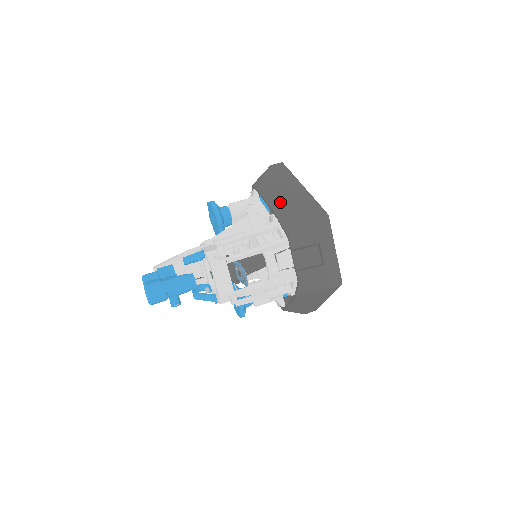
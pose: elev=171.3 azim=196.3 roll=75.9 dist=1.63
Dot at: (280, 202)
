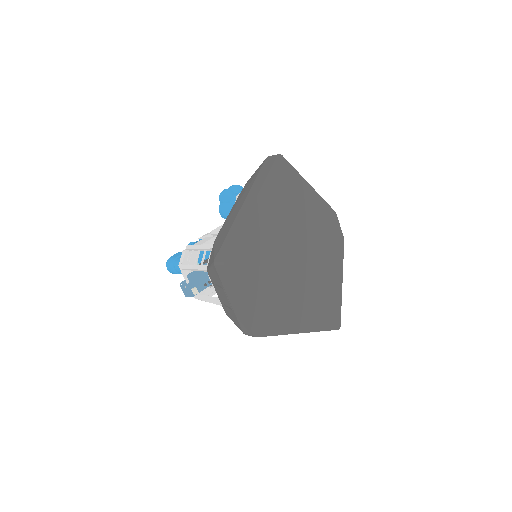
Dot at: (228, 220)
